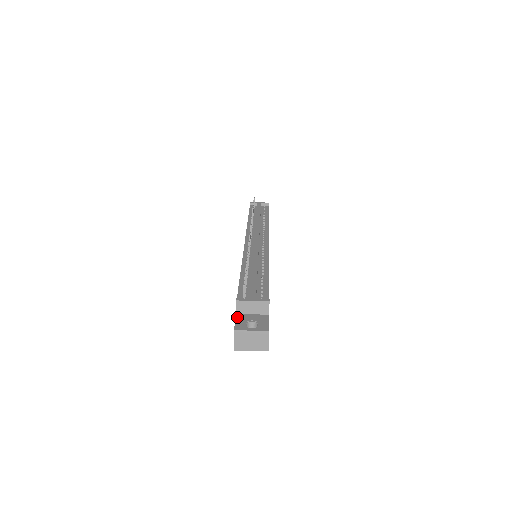
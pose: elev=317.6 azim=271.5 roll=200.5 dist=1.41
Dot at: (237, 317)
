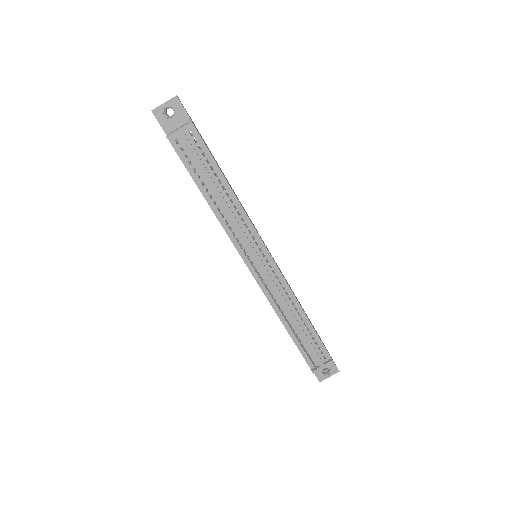
Dot at: occluded
